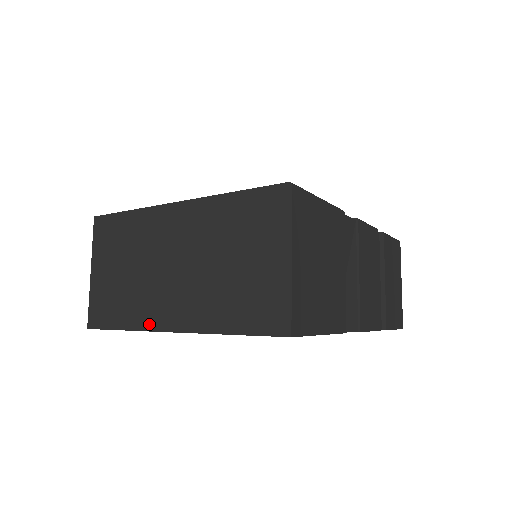
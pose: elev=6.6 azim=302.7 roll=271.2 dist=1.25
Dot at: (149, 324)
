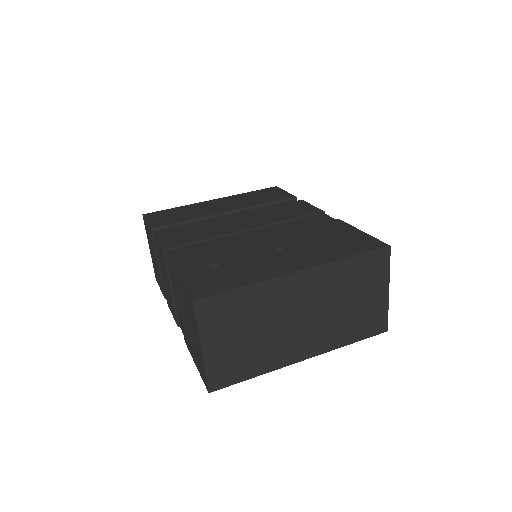
Dot at: (282, 363)
